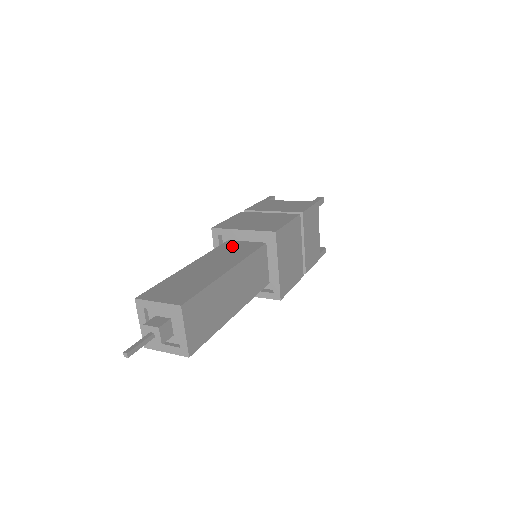
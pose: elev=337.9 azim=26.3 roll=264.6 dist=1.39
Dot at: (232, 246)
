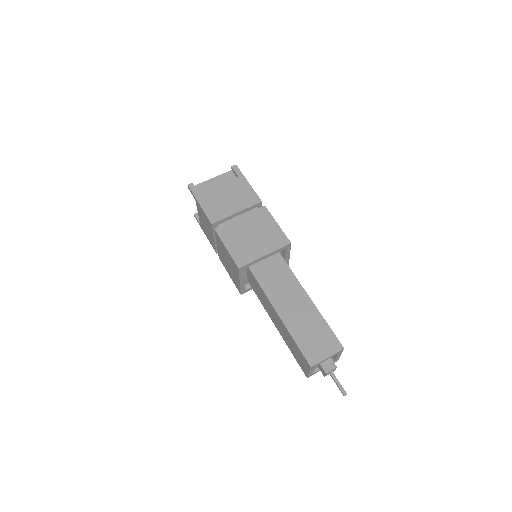
Dot at: (264, 271)
